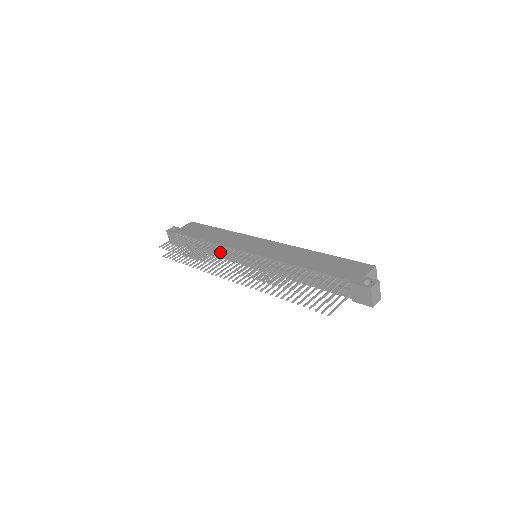
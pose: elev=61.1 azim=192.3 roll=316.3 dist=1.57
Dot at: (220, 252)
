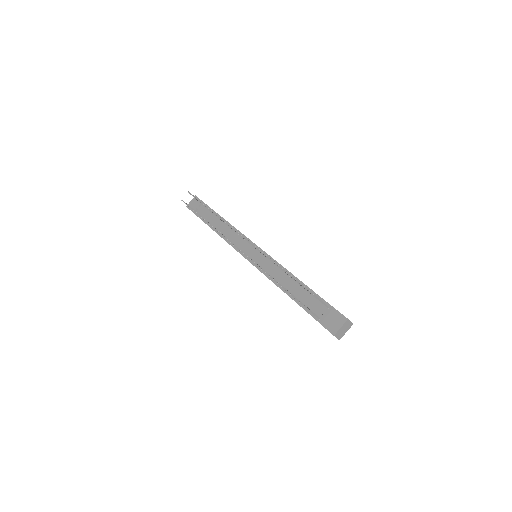
Dot at: occluded
